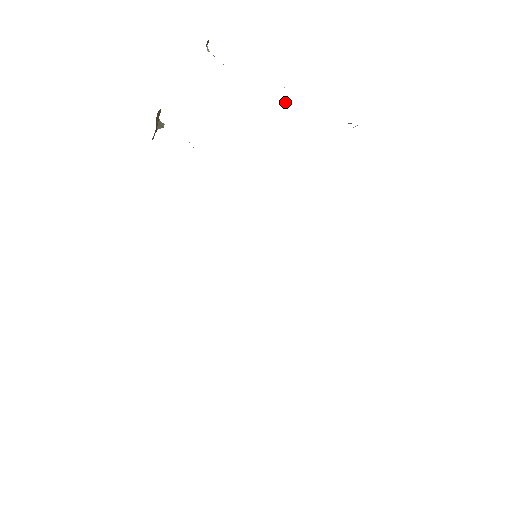
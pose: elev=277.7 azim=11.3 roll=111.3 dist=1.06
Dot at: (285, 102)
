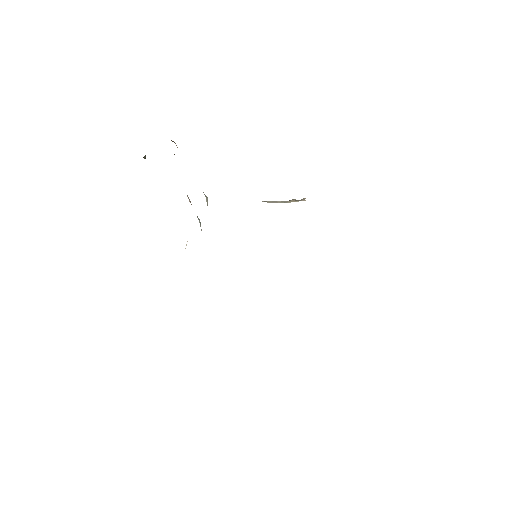
Dot at: occluded
